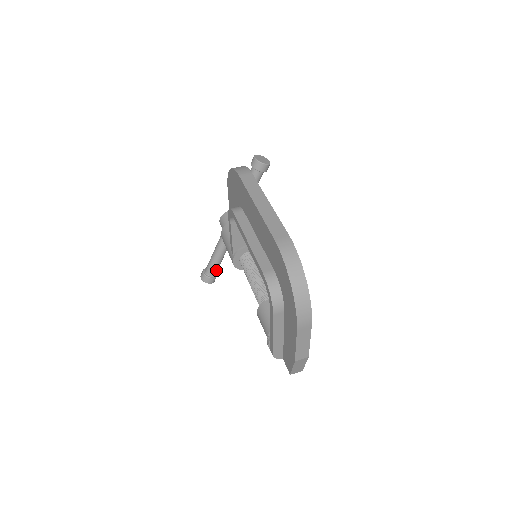
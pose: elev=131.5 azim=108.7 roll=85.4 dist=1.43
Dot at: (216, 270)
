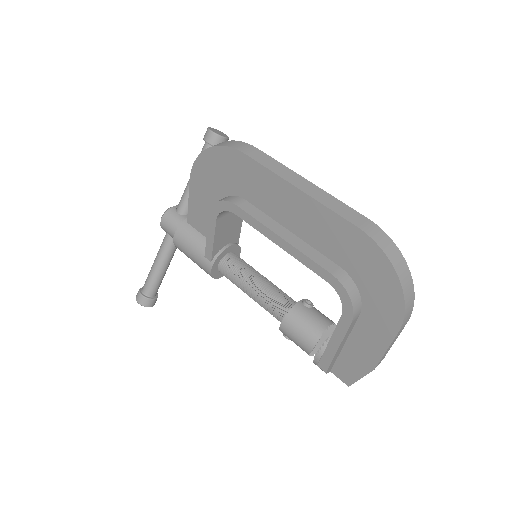
Dot at: (158, 287)
